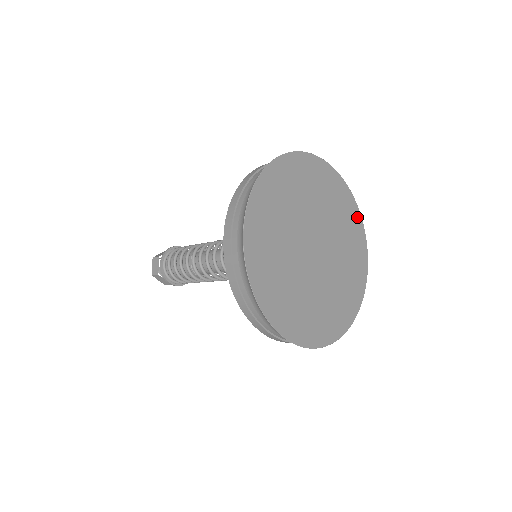
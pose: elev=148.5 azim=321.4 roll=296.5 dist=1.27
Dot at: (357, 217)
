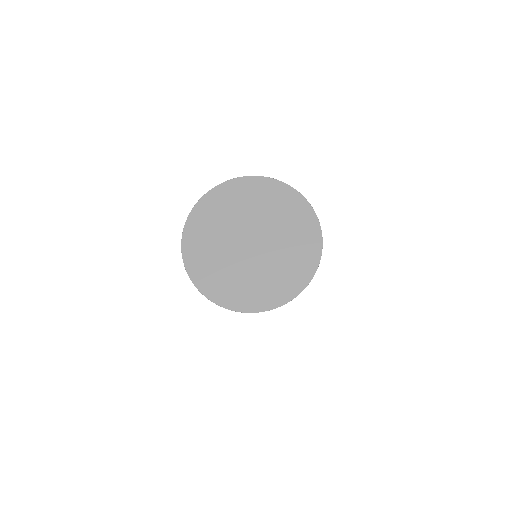
Dot at: (316, 243)
